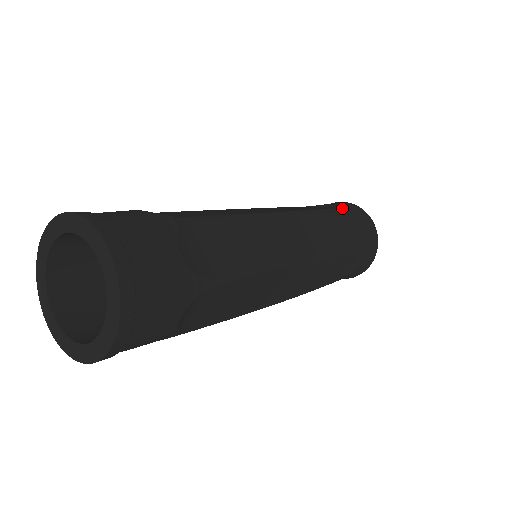
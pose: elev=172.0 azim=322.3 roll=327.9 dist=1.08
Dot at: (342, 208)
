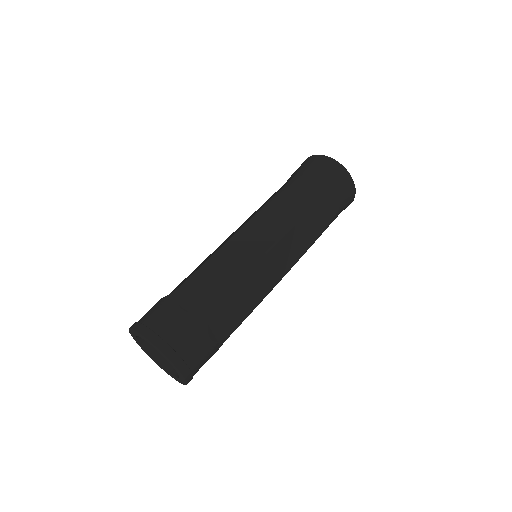
Dot at: (327, 183)
